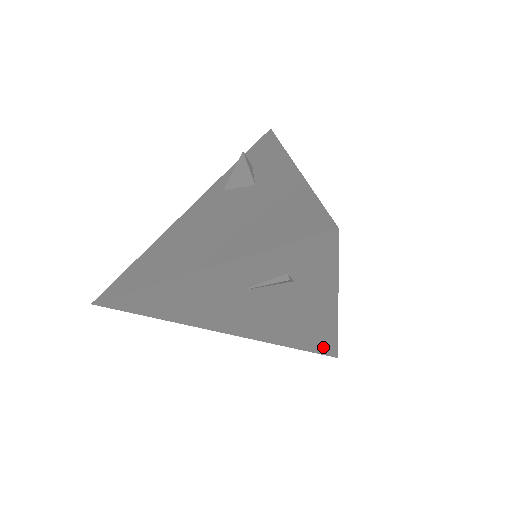
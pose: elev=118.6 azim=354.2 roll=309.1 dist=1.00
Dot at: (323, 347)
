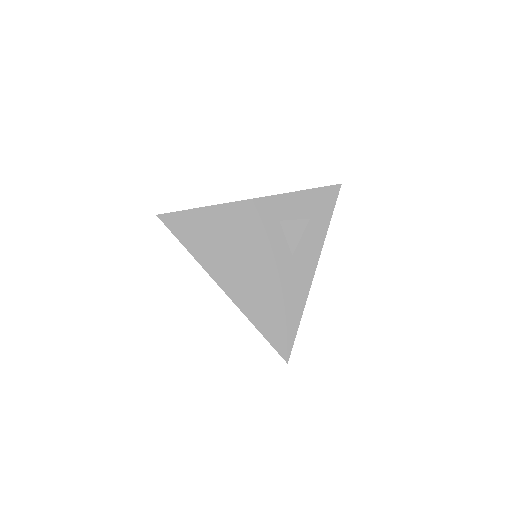
Dot at: occluded
